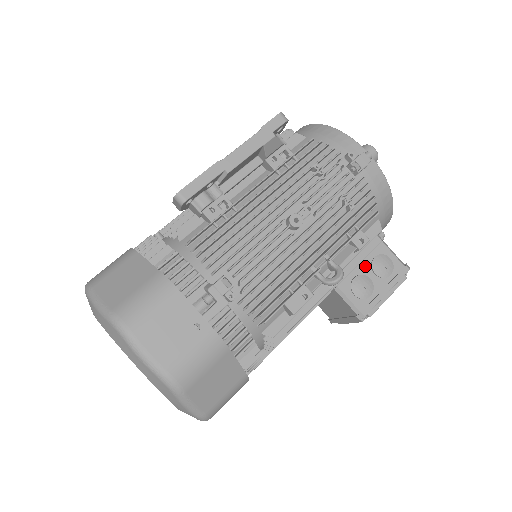
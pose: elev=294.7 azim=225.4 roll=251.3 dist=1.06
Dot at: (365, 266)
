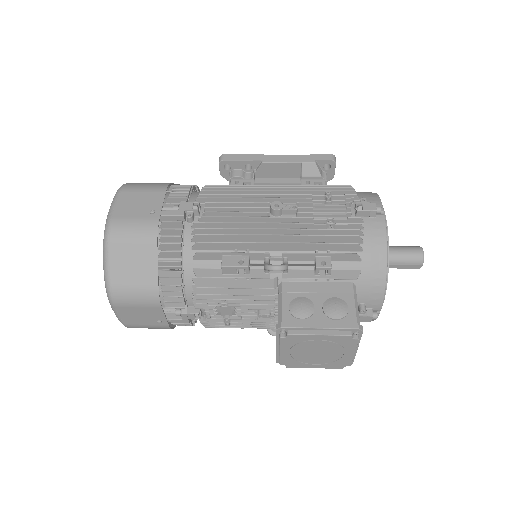
Dot at: (320, 298)
